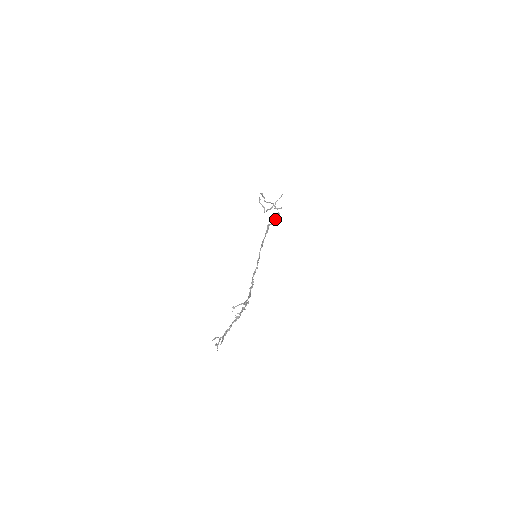
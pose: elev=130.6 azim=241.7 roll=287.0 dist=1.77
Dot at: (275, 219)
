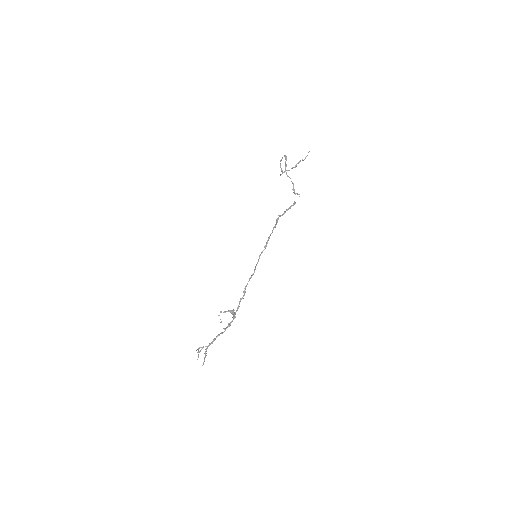
Dot at: (288, 208)
